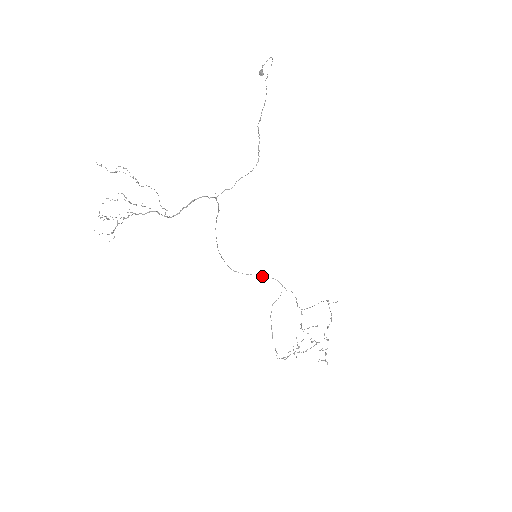
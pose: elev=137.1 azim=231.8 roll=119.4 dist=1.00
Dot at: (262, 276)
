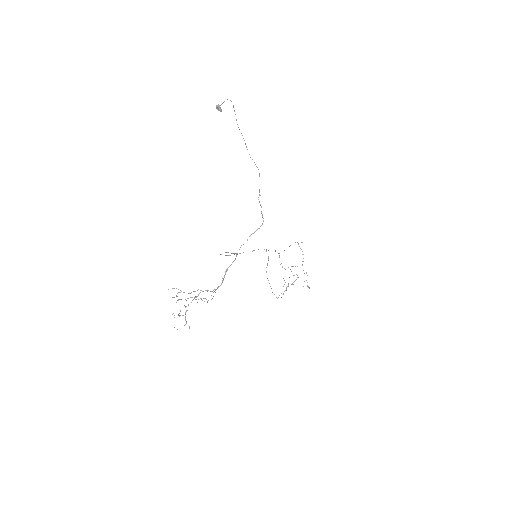
Dot at: occluded
